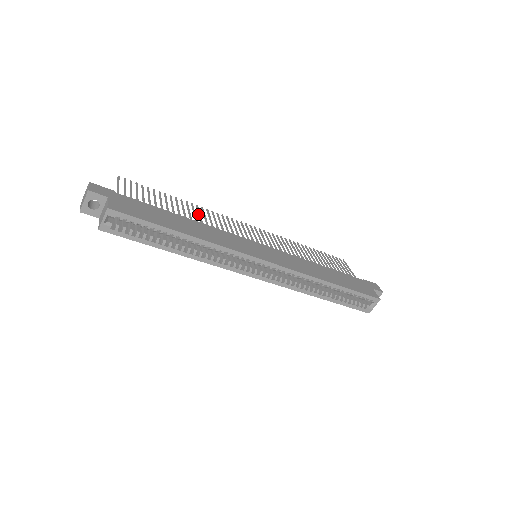
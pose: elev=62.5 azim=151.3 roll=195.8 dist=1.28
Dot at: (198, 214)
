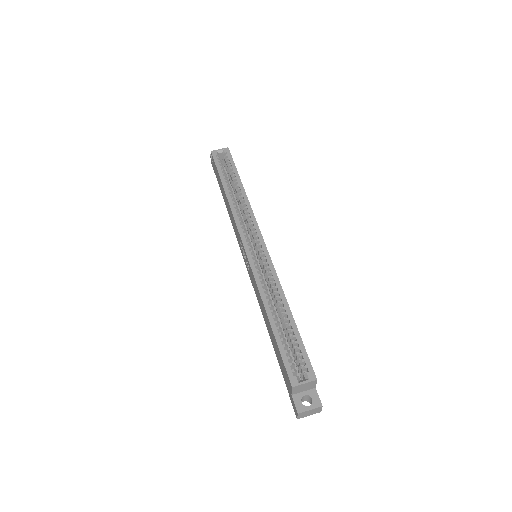
Dot at: occluded
